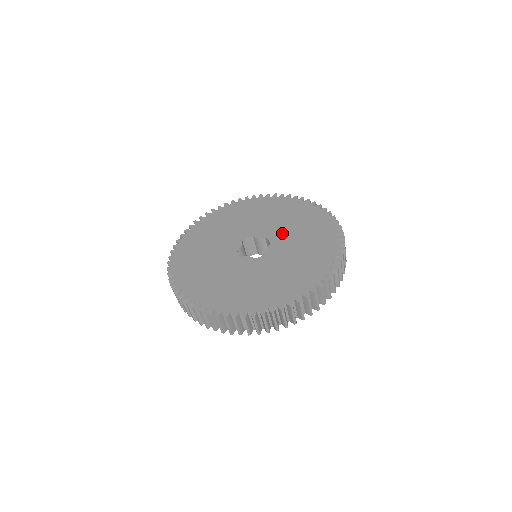
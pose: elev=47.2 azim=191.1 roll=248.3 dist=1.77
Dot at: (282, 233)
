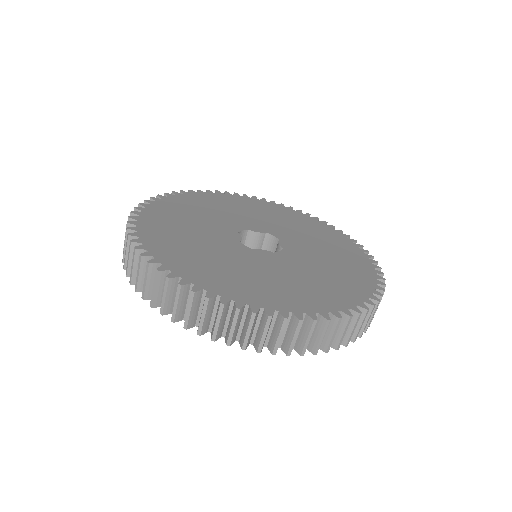
Dot at: (283, 230)
